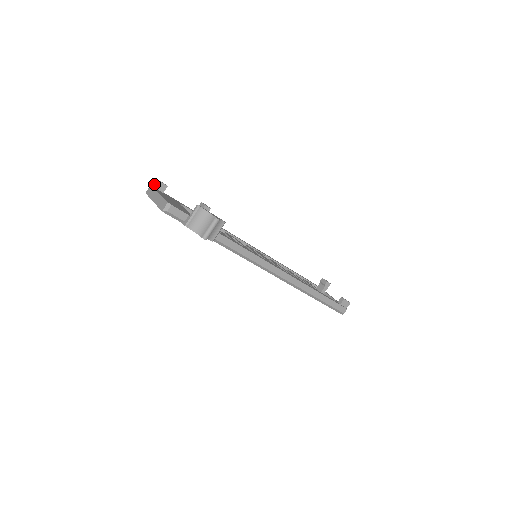
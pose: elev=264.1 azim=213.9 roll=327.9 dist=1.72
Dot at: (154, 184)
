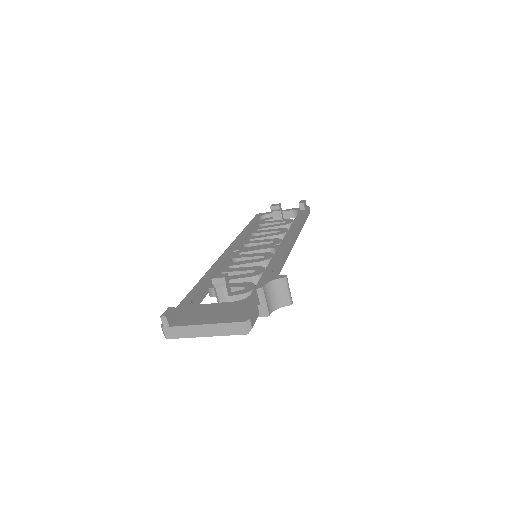
Dot at: (168, 323)
